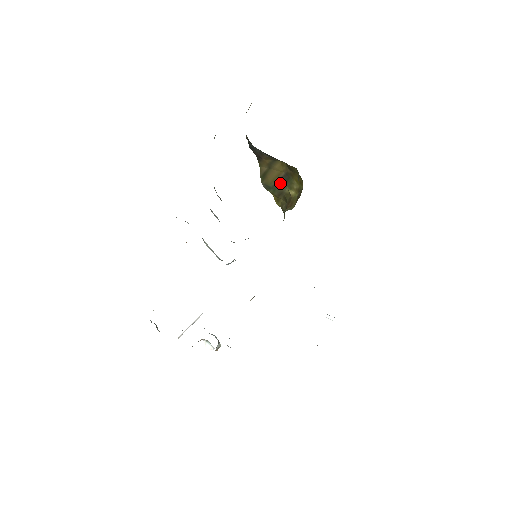
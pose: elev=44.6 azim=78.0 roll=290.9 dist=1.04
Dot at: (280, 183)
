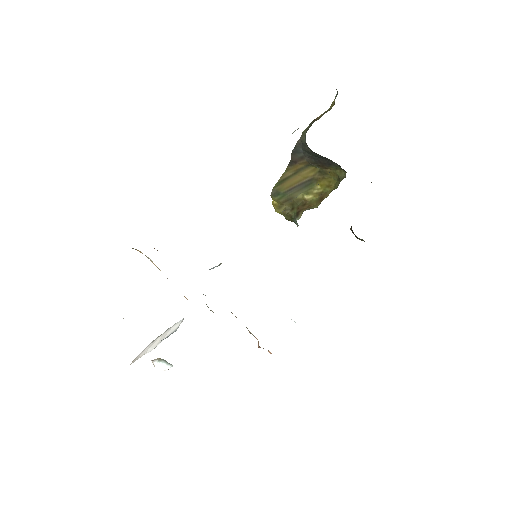
Dot at: (295, 189)
